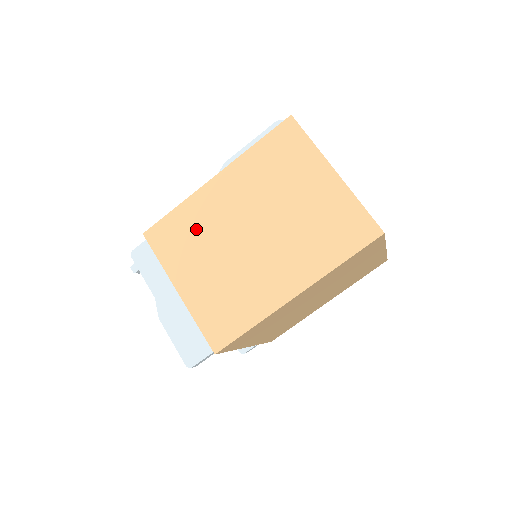
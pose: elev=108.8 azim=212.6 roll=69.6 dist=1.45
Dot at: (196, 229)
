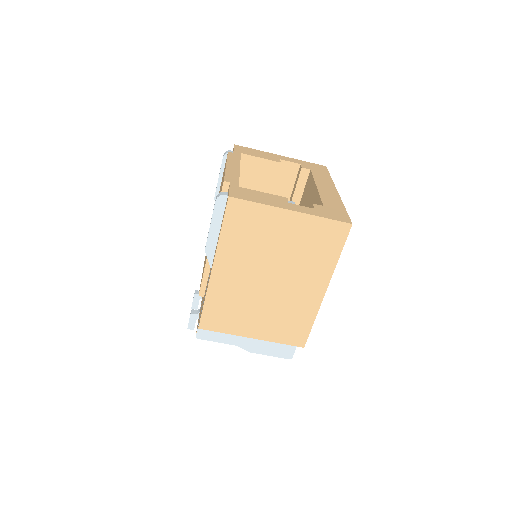
Dot at: (231, 303)
